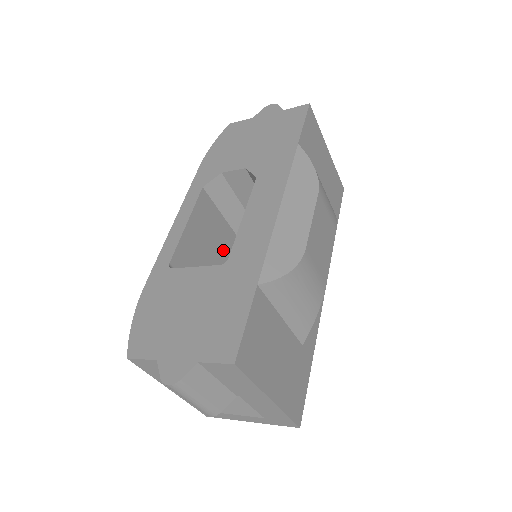
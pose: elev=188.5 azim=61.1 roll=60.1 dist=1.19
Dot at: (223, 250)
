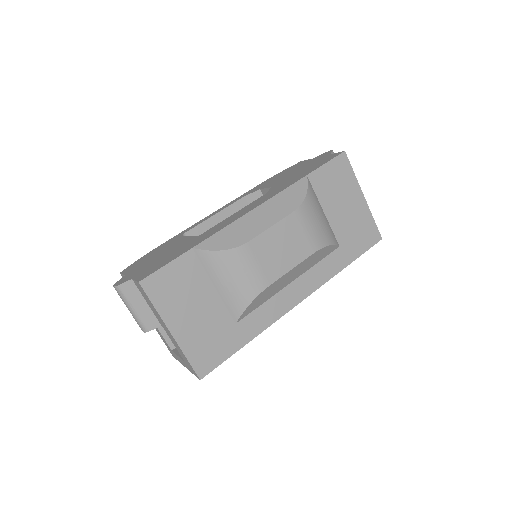
Dot at: occluded
